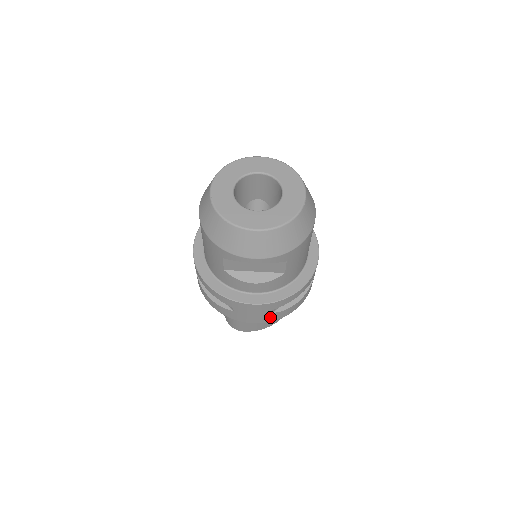
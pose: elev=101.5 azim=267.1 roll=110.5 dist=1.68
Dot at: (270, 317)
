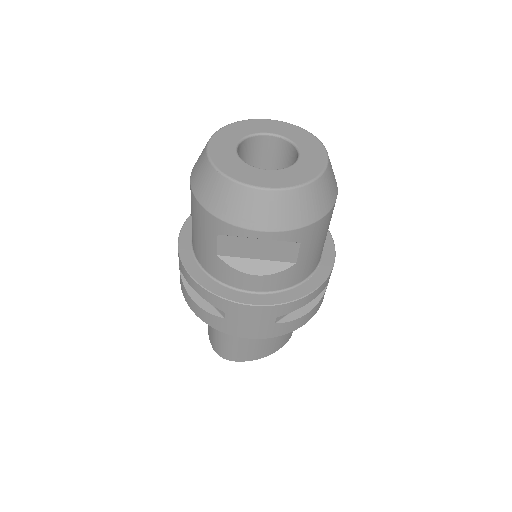
Dot at: (271, 330)
